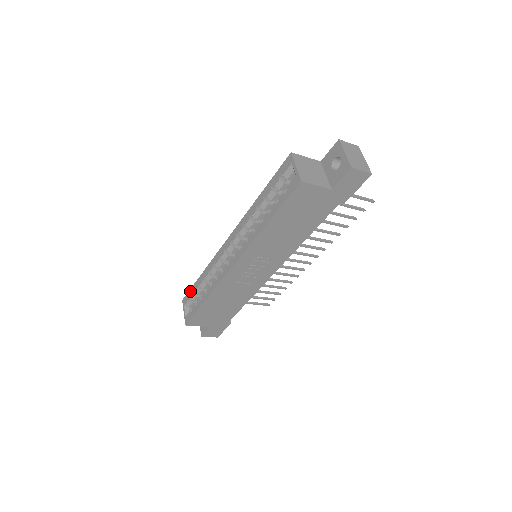
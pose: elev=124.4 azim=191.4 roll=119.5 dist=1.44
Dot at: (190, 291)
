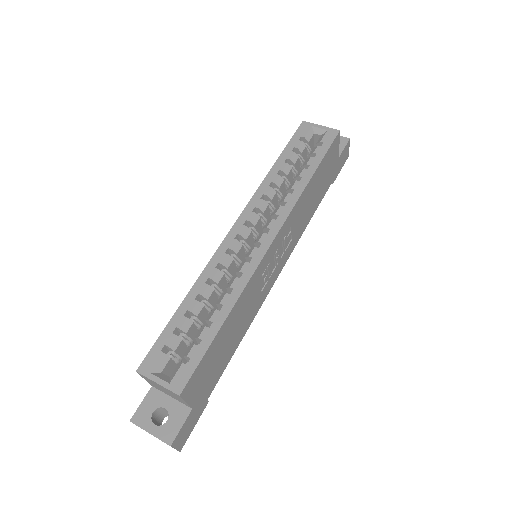
Dot at: (161, 339)
